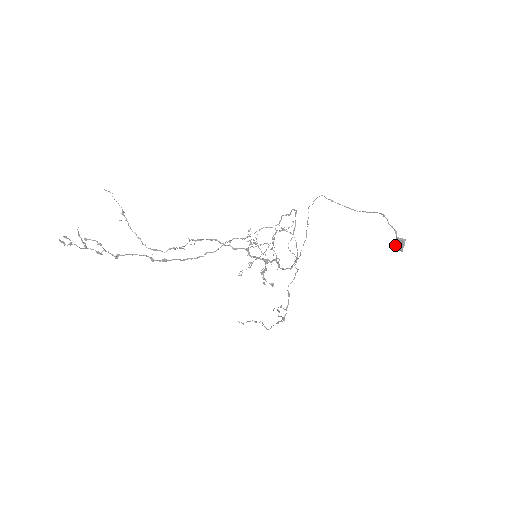
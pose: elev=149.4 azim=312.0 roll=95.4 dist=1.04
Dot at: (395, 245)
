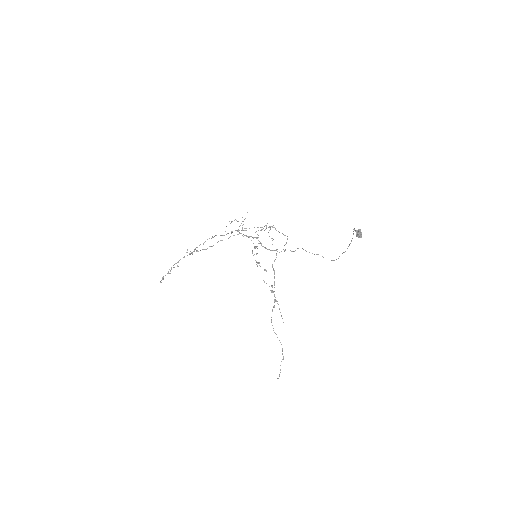
Dot at: occluded
